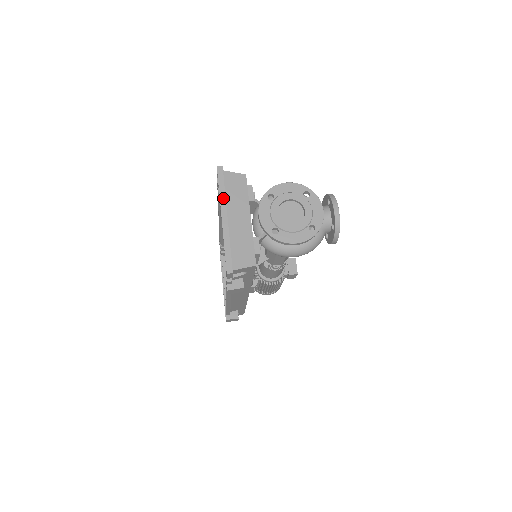
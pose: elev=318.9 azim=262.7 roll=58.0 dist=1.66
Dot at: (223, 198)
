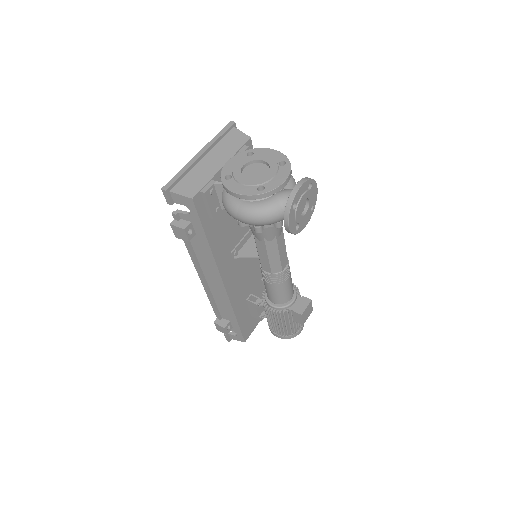
Dot at: (213, 141)
